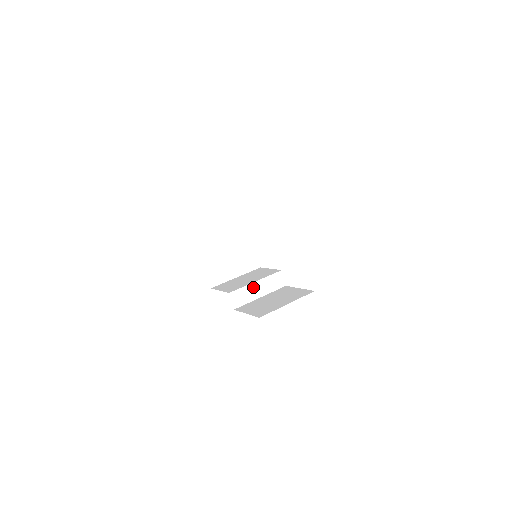
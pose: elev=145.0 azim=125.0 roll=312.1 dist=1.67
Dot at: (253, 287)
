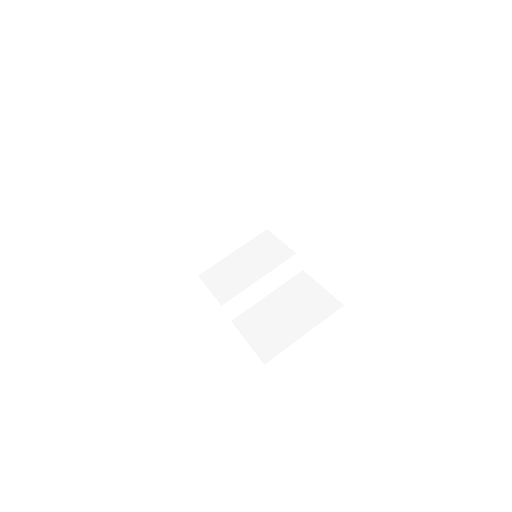
Dot at: (256, 287)
